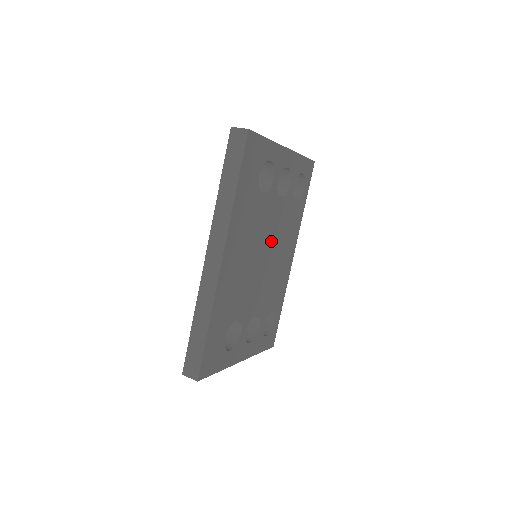
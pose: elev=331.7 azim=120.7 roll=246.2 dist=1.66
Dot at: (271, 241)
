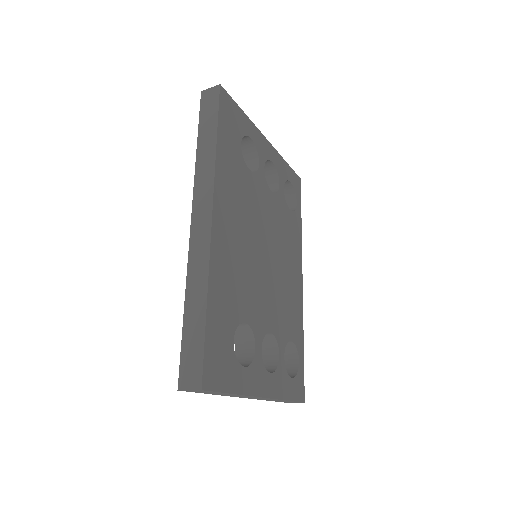
Dot at: (271, 239)
